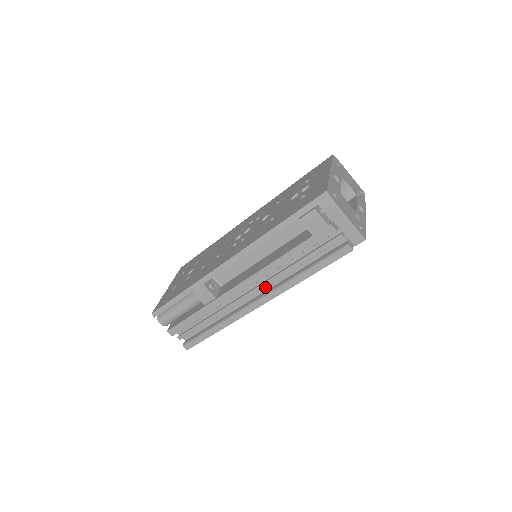
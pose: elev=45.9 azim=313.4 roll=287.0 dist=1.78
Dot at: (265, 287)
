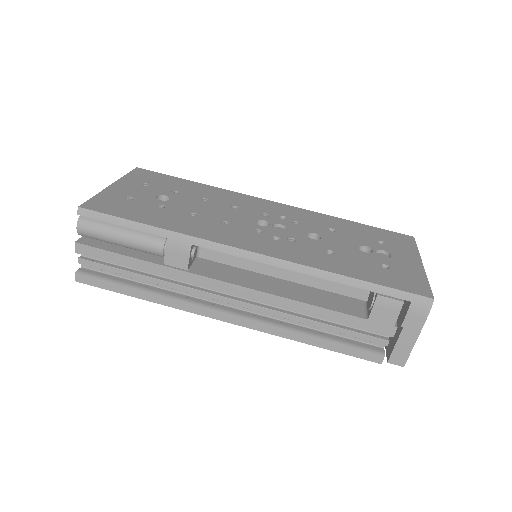
Dot at: occluded
